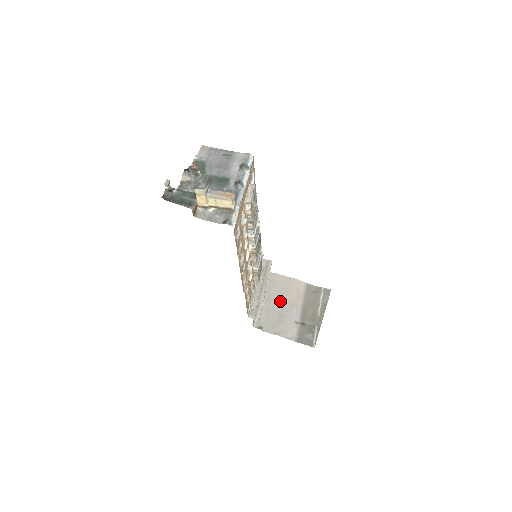
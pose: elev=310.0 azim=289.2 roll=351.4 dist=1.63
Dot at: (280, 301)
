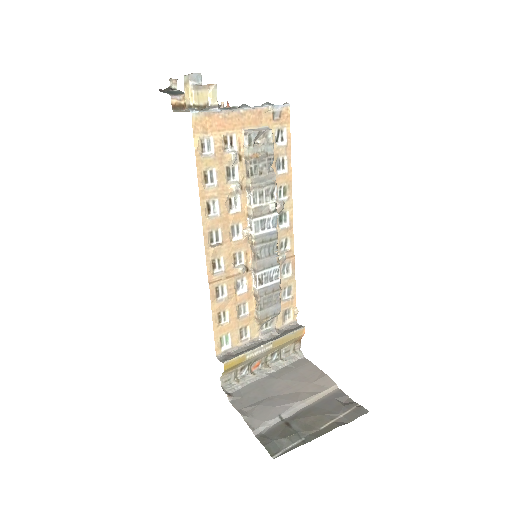
Dot at: (284, 385)
